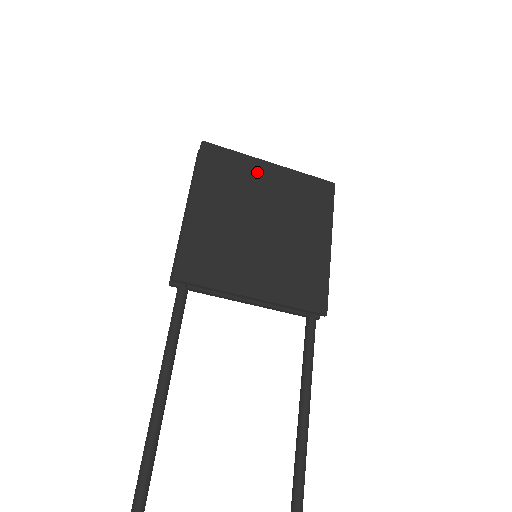
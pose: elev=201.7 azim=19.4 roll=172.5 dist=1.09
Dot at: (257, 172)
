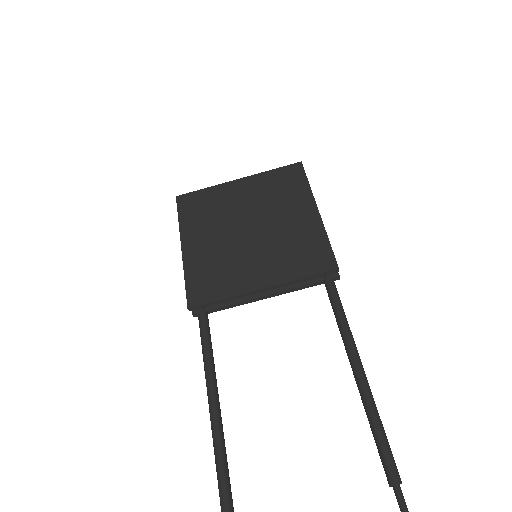
Dot at: (229, 193)
